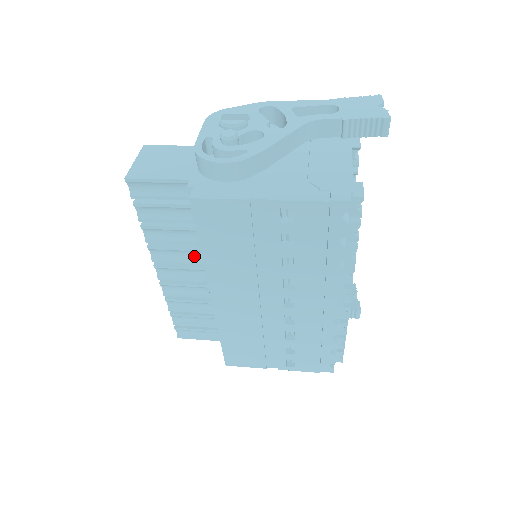
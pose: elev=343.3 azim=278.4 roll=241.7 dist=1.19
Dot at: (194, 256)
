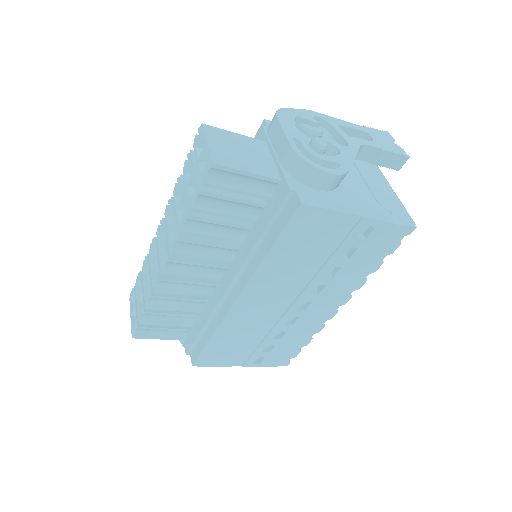
Dot at: (220, 253)
